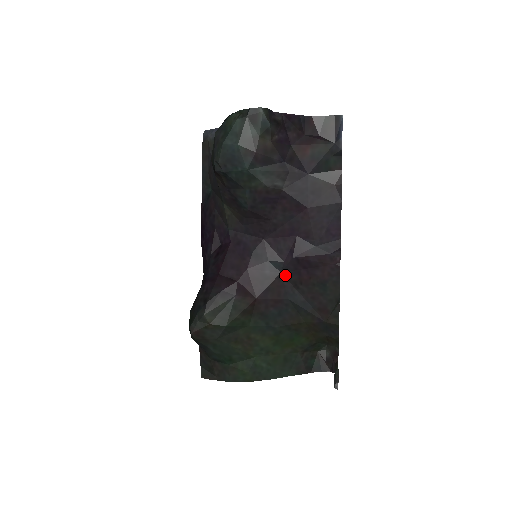
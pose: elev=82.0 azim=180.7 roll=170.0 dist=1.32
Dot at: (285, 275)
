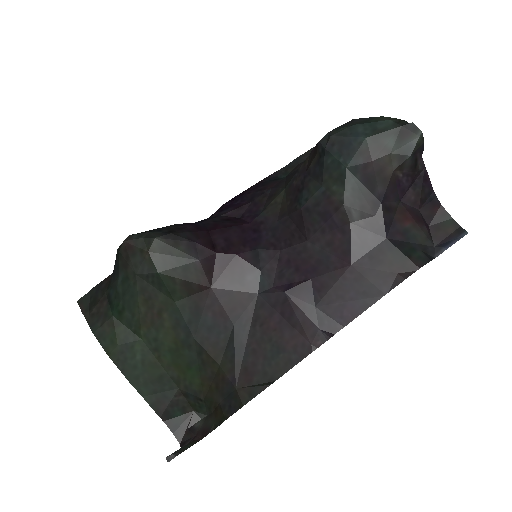
Dot at: (258, 300)
